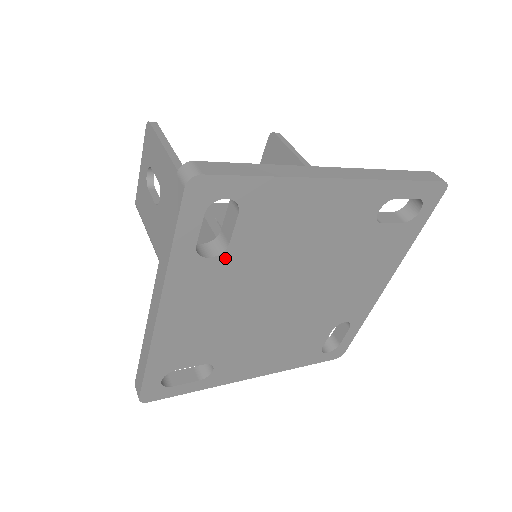
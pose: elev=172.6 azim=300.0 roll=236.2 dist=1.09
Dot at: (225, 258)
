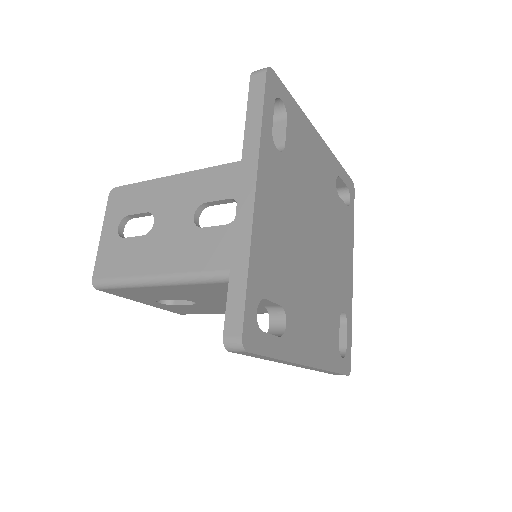
Dot at: (284, 159)
